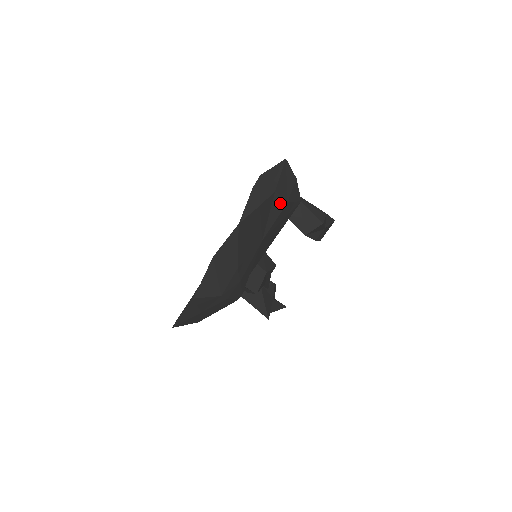
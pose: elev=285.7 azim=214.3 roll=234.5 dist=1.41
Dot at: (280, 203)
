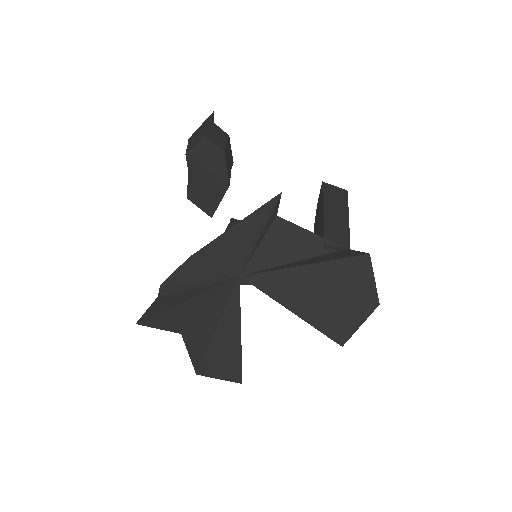
Dot at: occluded
